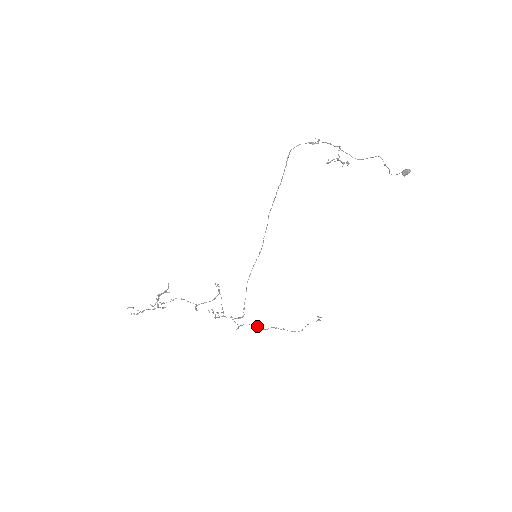
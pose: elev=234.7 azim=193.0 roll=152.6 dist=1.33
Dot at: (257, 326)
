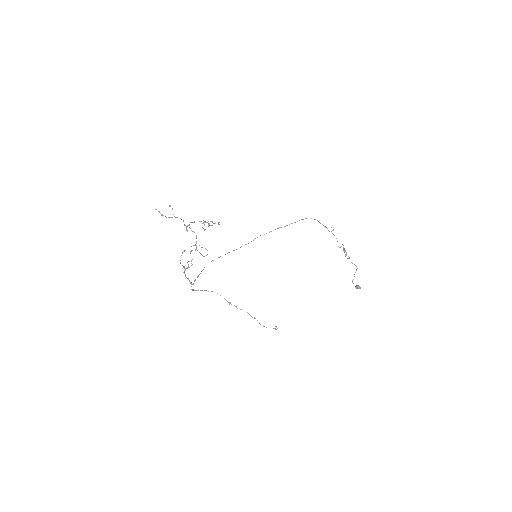
Dot at: occluded
